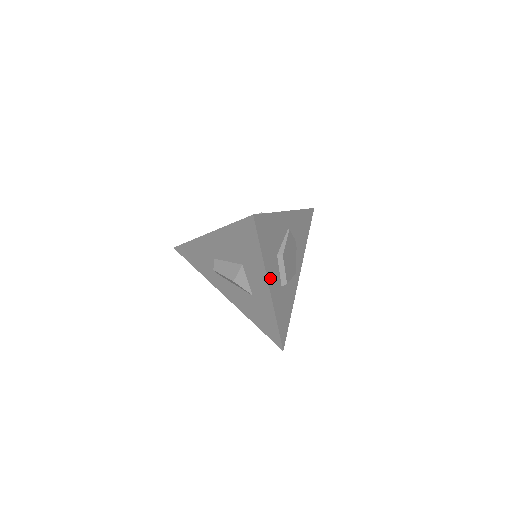
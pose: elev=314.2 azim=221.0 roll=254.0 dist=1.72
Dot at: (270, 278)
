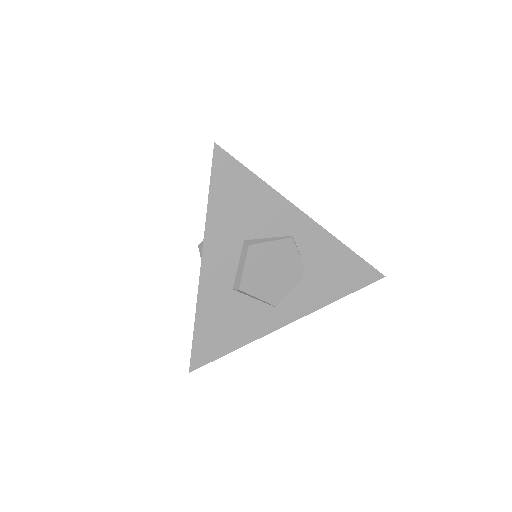
Dot at: (211, 252)
